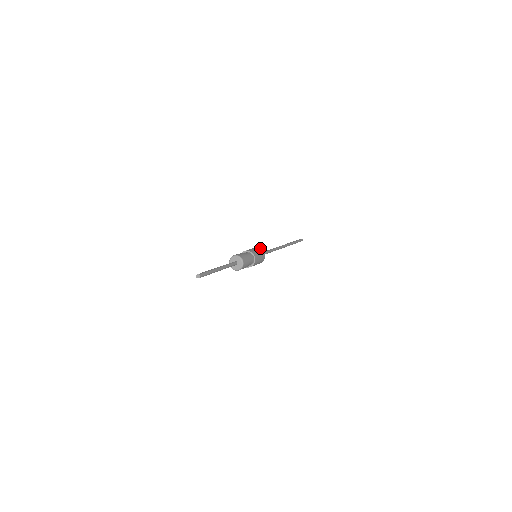
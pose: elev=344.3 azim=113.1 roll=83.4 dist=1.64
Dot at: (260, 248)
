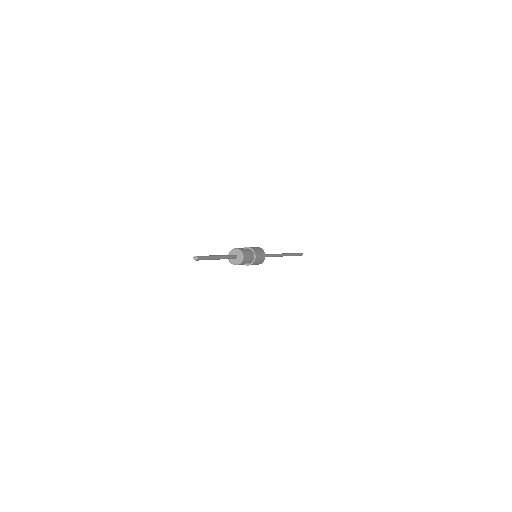
Dot at: (258, 247)
